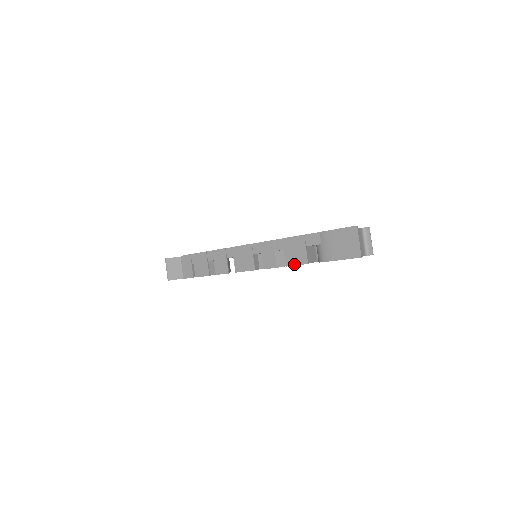
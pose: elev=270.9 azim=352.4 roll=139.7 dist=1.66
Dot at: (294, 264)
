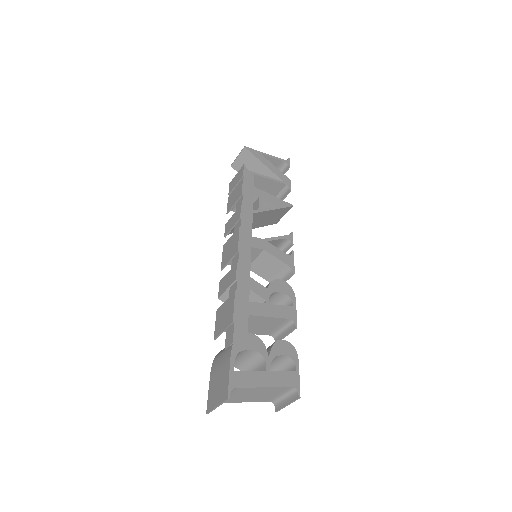
Dot at: (216, 320)
